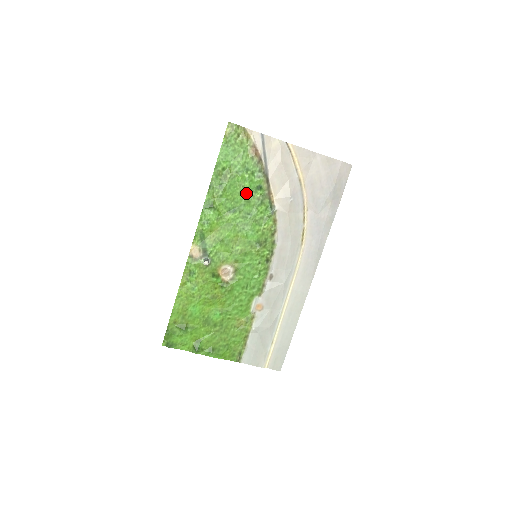
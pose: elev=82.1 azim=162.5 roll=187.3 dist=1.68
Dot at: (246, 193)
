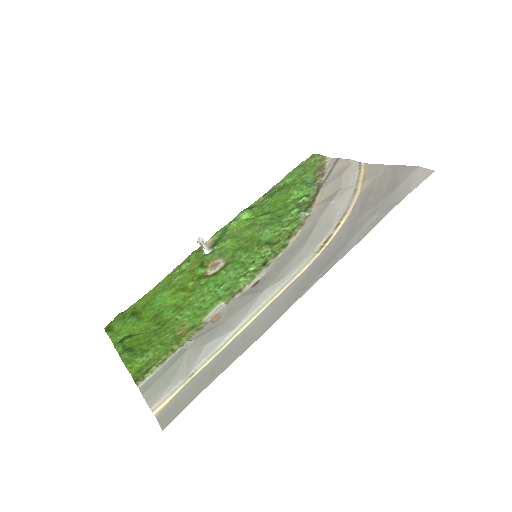
Dot at: (290, 200)
